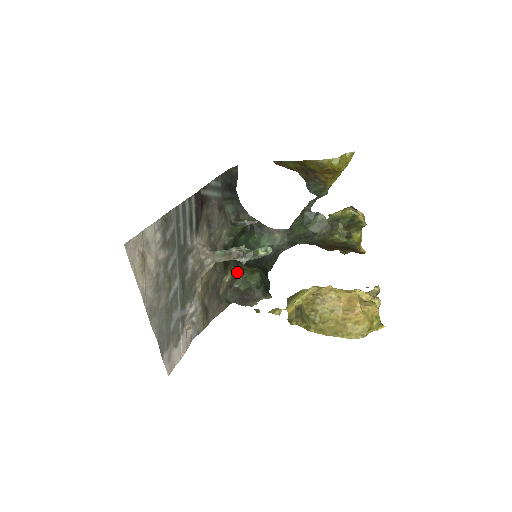
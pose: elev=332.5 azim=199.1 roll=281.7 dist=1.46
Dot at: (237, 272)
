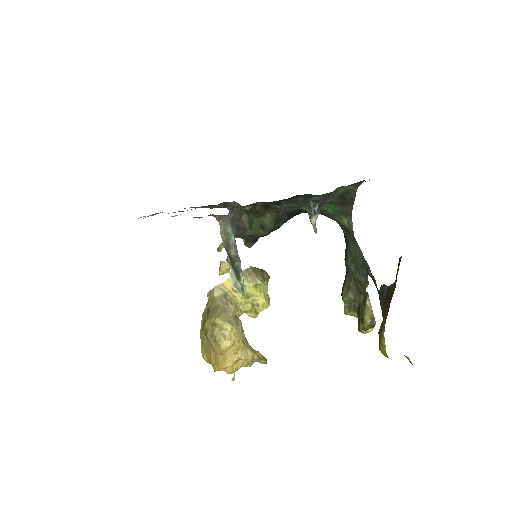
Dot at: (256, 212)
